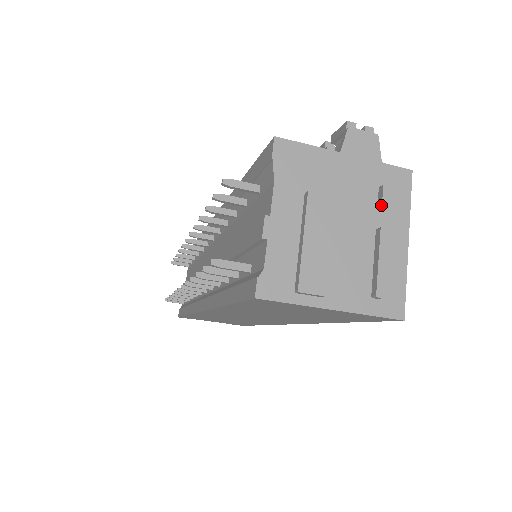
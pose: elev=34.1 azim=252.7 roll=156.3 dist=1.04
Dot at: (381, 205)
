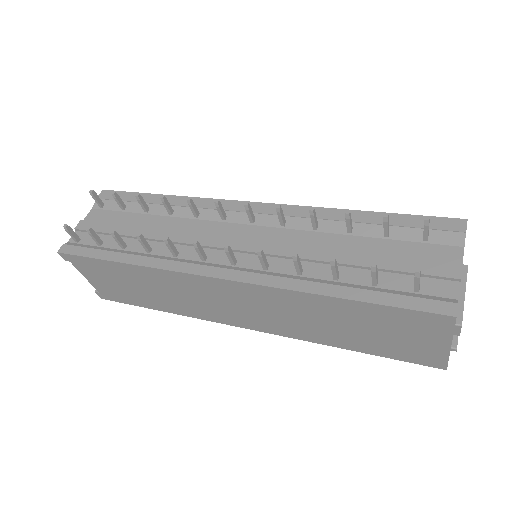
Dot at: occluded
